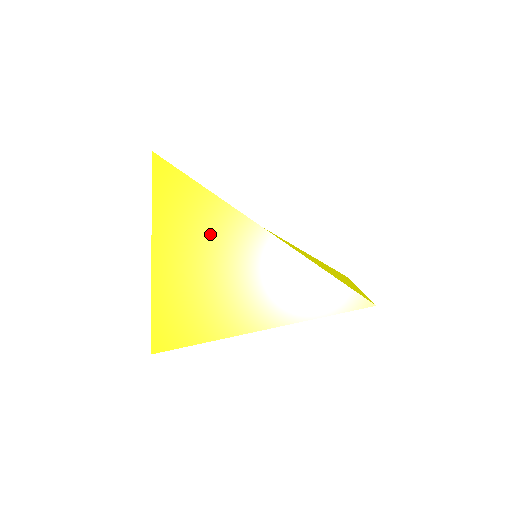
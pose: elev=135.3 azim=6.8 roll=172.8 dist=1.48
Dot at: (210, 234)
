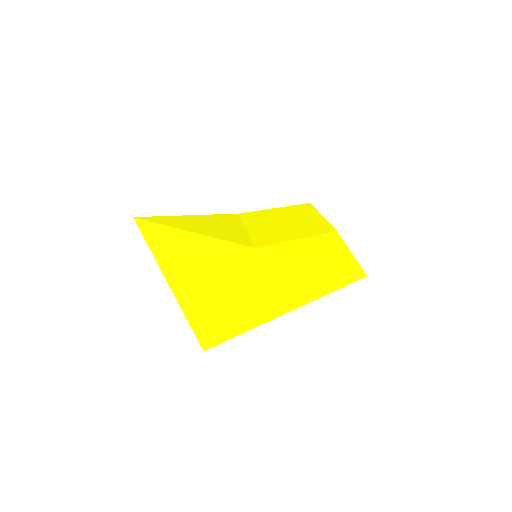
Dot at: (213, 265)
